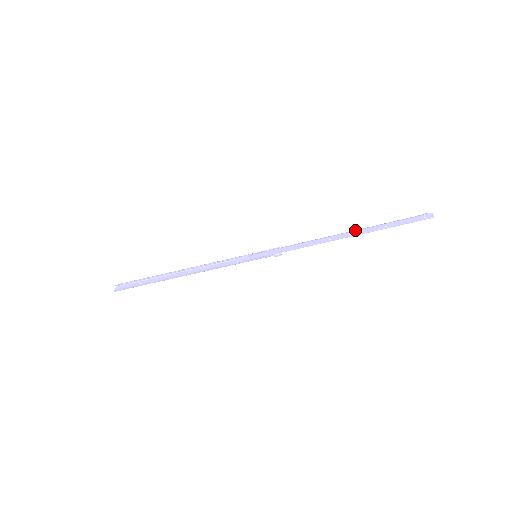
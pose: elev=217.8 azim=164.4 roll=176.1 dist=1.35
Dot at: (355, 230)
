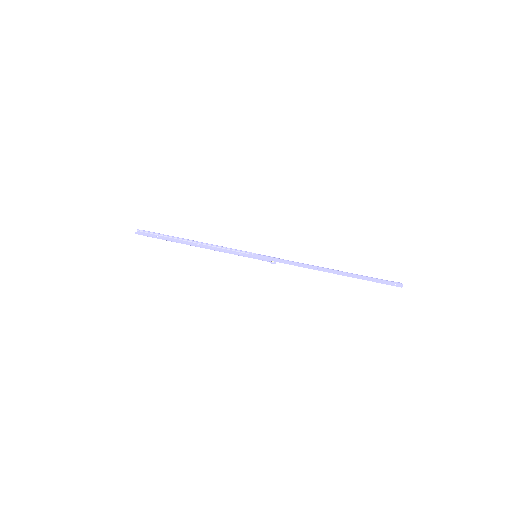
Dot at: occluded
